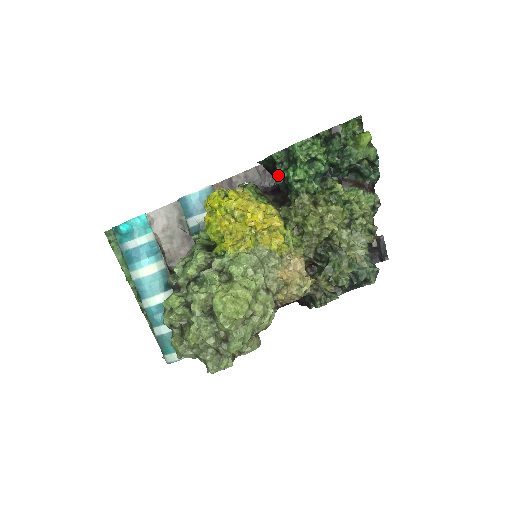
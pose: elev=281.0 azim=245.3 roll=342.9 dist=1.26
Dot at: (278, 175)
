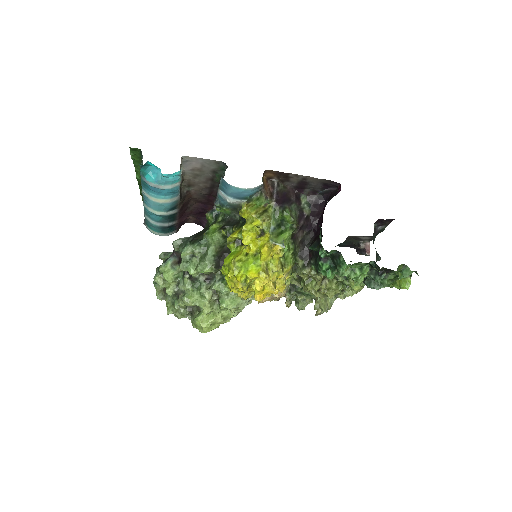
Dot at: (317, 249)
